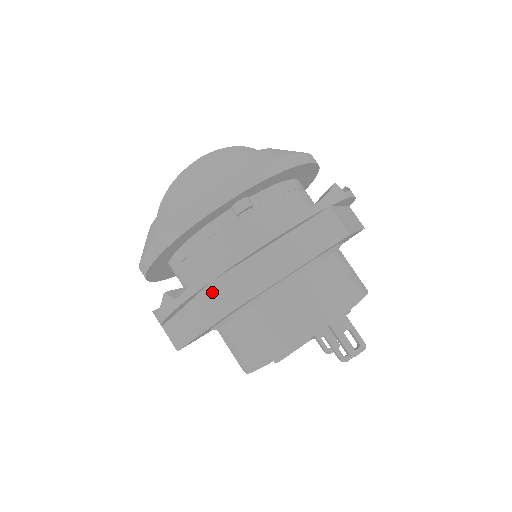
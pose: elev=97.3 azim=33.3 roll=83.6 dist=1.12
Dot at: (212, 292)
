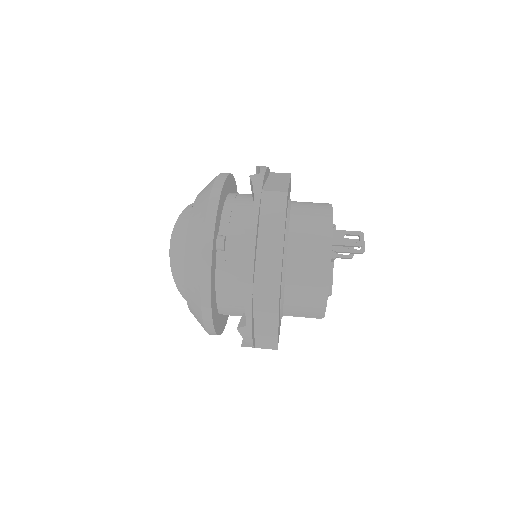
Dot at: (259, 300)
